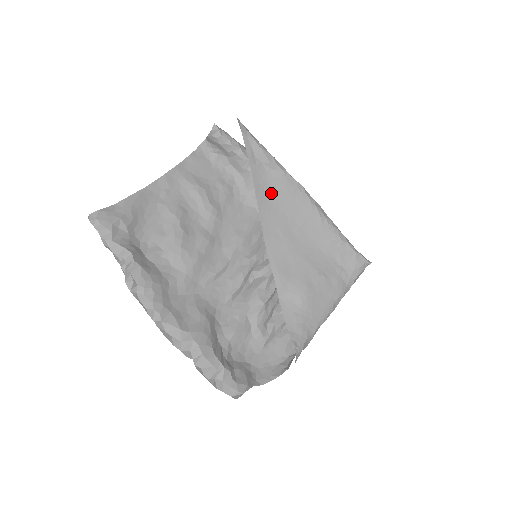
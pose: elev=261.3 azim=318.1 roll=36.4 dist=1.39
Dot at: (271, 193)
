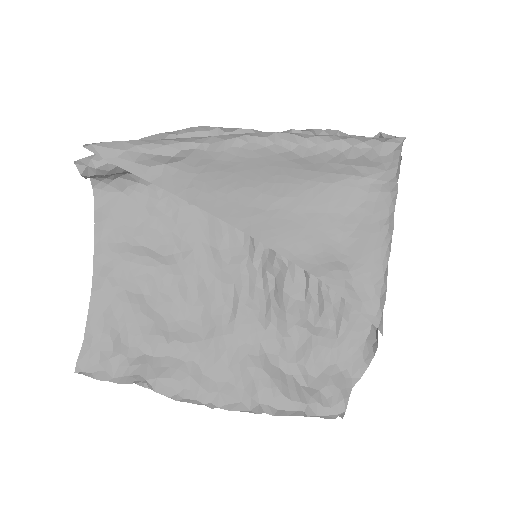
Dot at: (208, 183)
